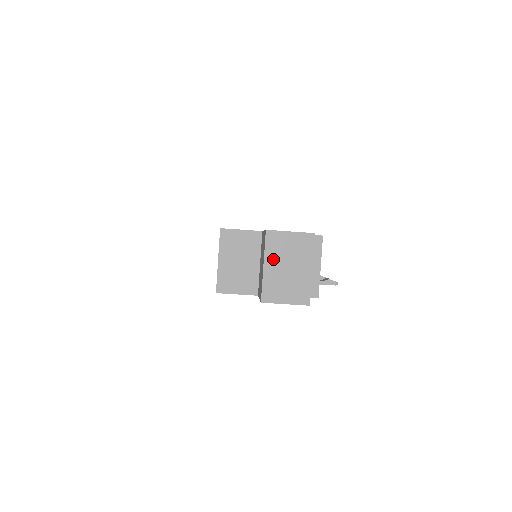
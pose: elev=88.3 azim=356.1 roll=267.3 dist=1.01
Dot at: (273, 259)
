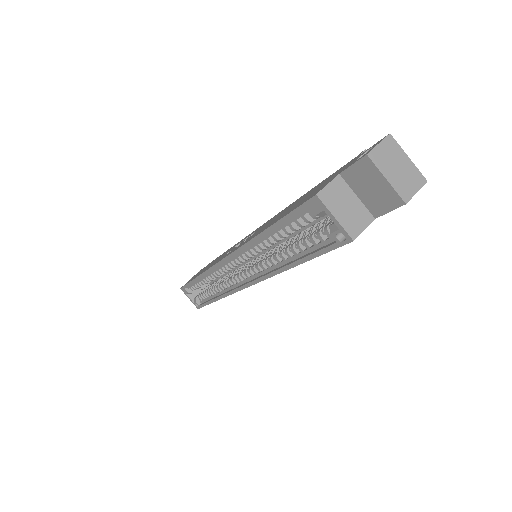
Dot at: (387, 170)
